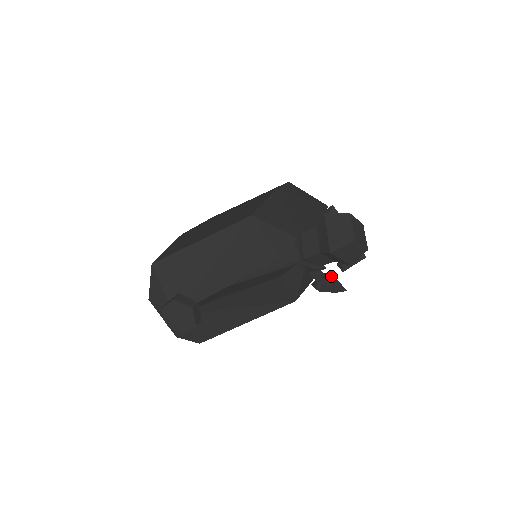
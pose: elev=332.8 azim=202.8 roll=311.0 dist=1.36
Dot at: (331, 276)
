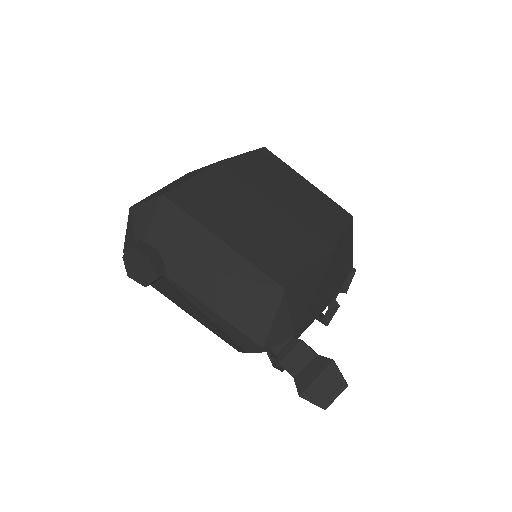
Dot at: occluded
